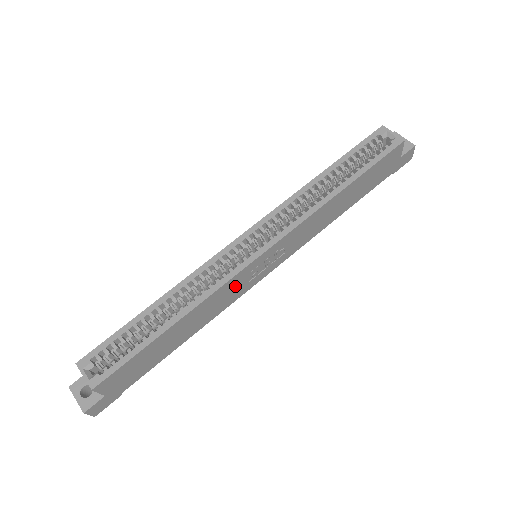
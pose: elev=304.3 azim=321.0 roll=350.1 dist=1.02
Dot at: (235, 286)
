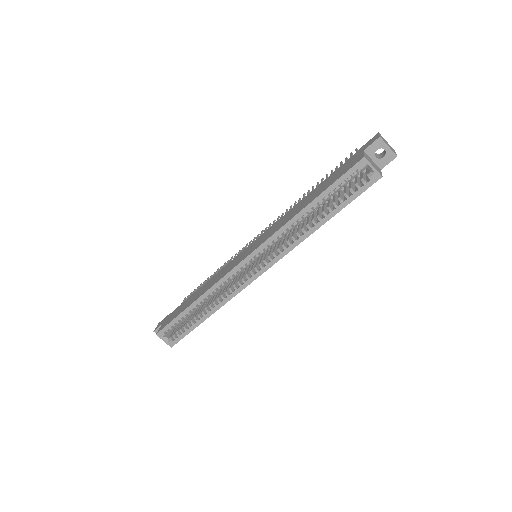
Dot at: occluded
